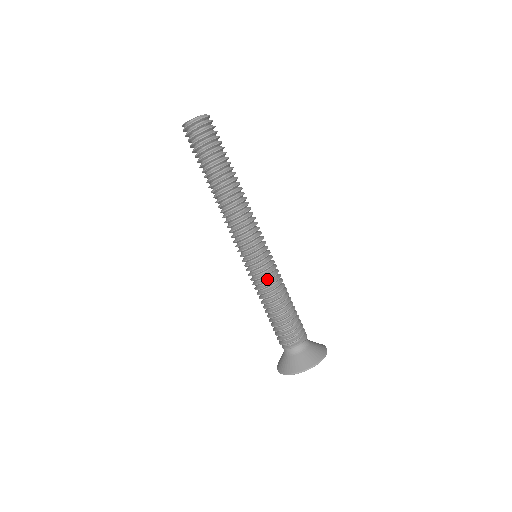
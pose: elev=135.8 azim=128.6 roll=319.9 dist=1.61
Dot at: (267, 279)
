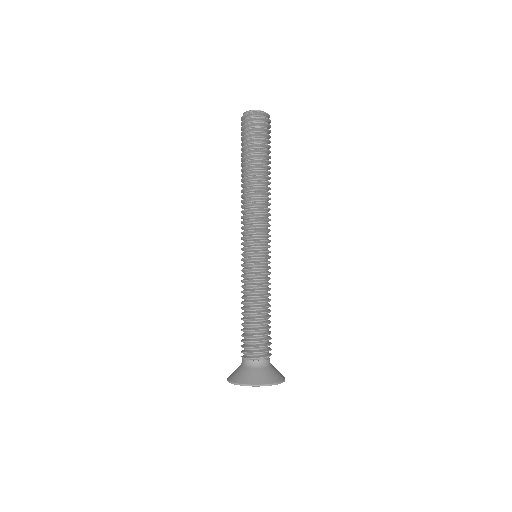
Dot at: (250, 279)
